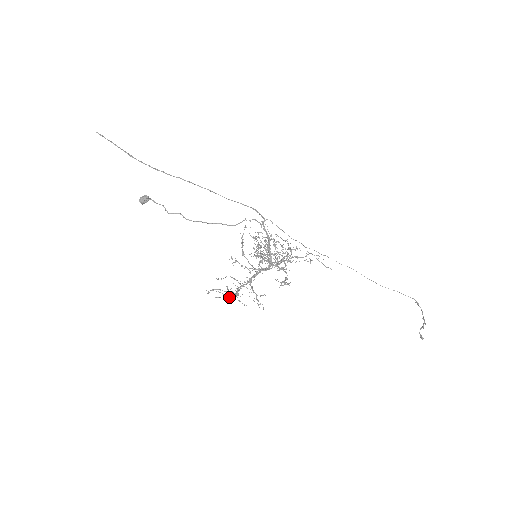
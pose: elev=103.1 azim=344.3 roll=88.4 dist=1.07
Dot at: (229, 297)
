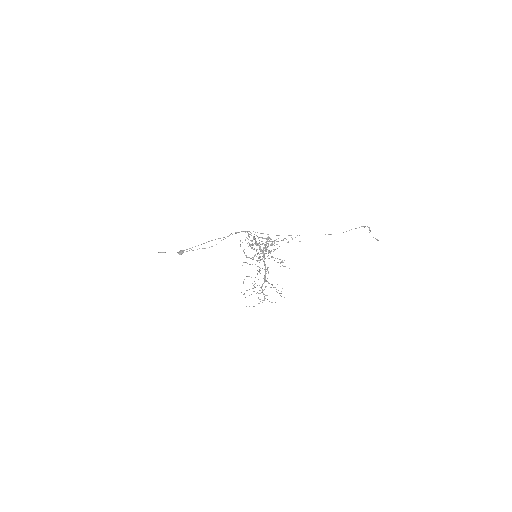
Dot at: occluded
